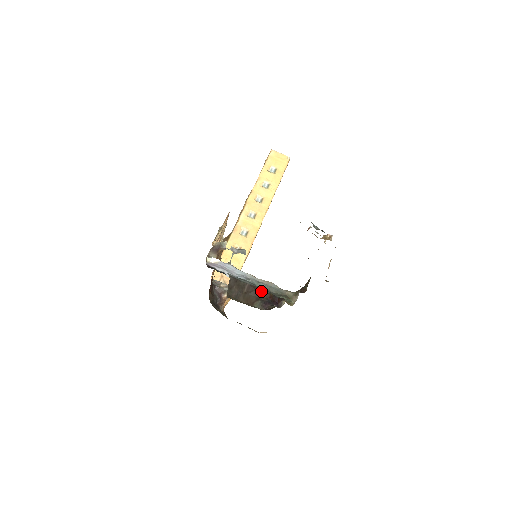
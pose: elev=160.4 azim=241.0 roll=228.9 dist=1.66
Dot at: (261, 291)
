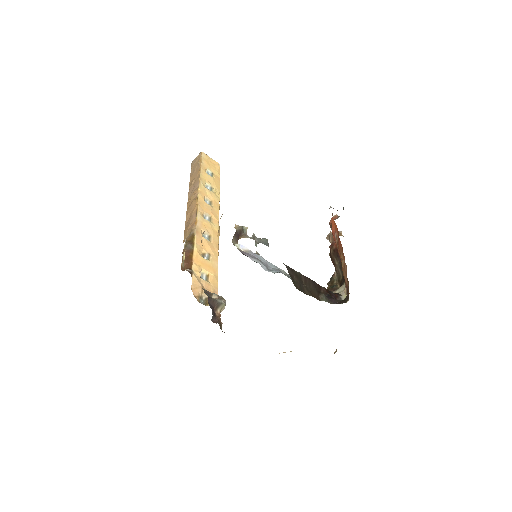
Dot at: (317, 284)
